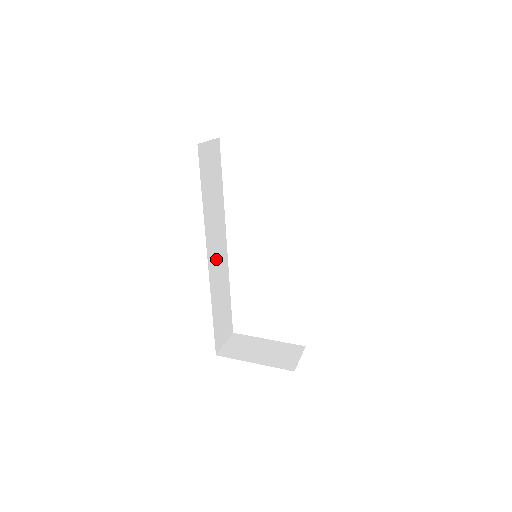
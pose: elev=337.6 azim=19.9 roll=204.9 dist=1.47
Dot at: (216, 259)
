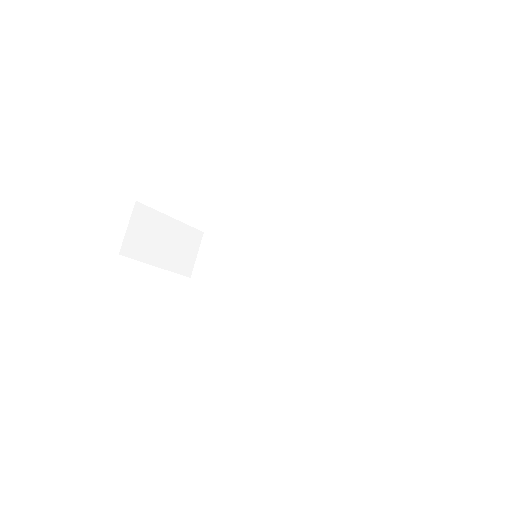
Dot at: occluded
